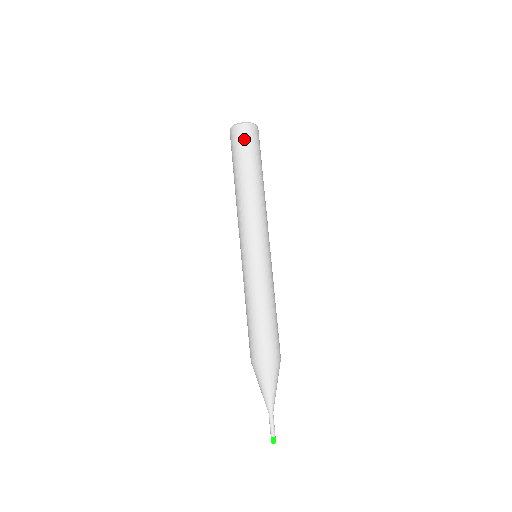
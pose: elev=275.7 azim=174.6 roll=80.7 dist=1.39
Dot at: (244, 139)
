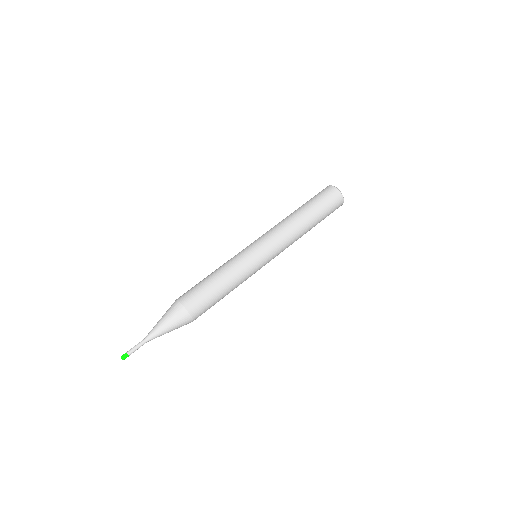
Dot at: (322, 192)
